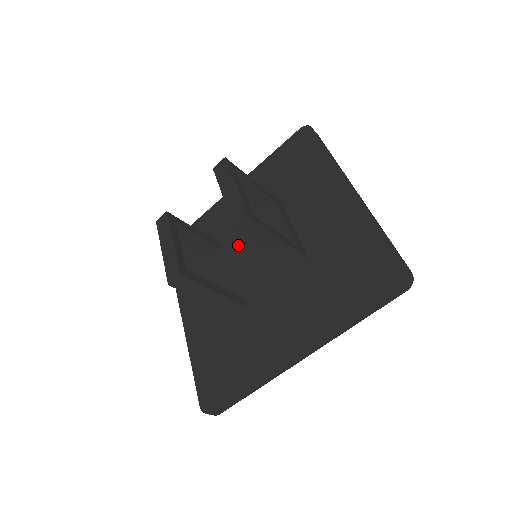
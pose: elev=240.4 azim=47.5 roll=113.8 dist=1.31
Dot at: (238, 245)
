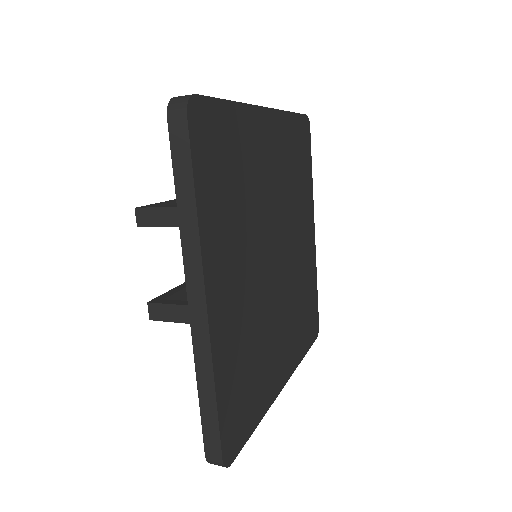
Dot at: occluded
